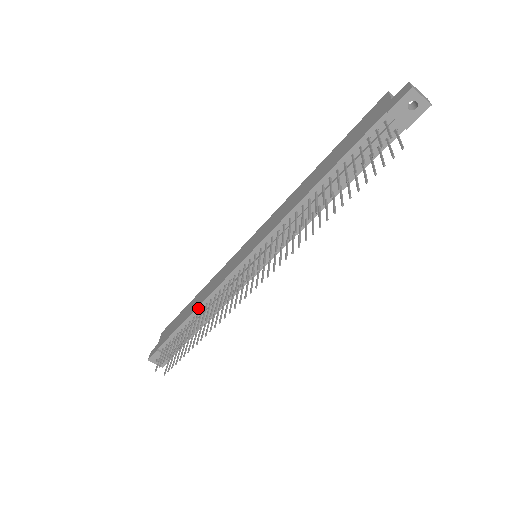
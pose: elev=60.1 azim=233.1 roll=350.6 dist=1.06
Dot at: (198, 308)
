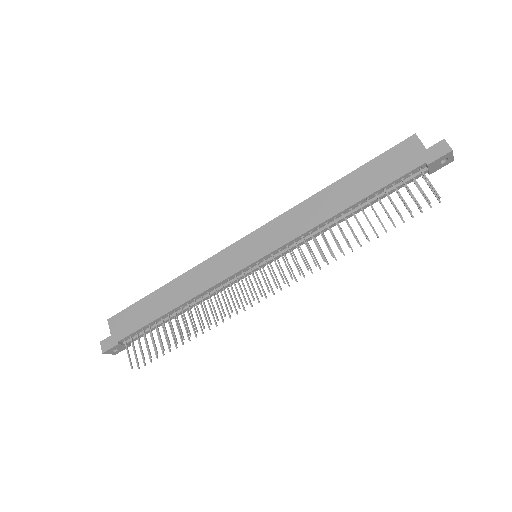
Dot at: (183, 304)
